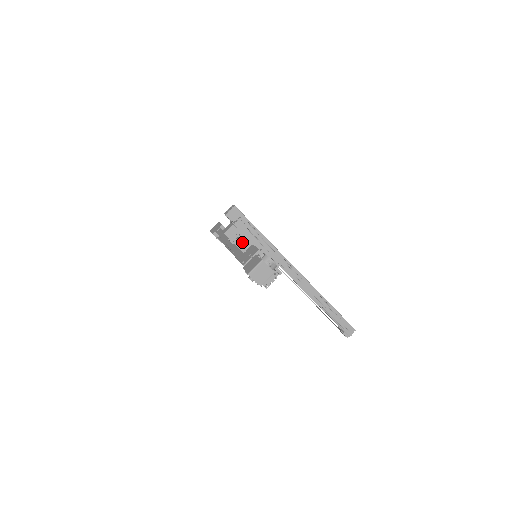
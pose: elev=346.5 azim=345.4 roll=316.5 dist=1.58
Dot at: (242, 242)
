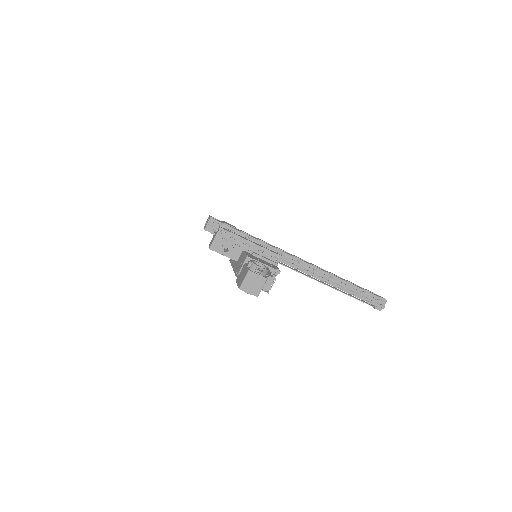
Dot at: (231, 251)
